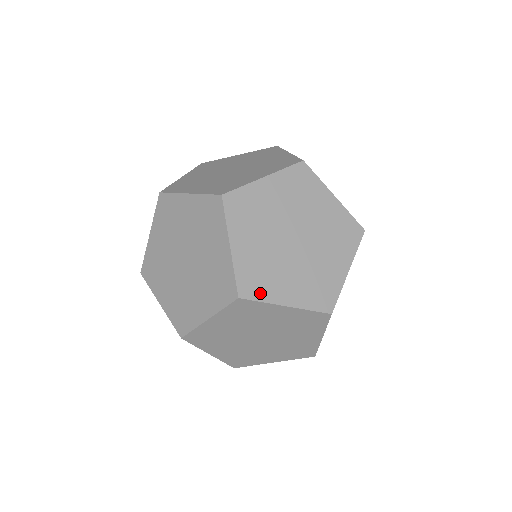
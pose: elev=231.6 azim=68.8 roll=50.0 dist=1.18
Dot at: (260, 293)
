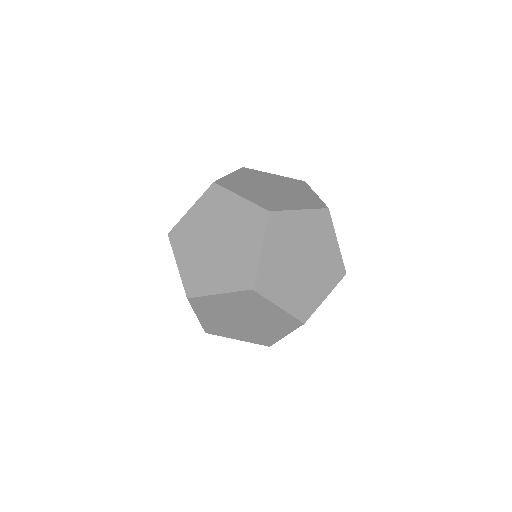
Dot at: (267, 291)
